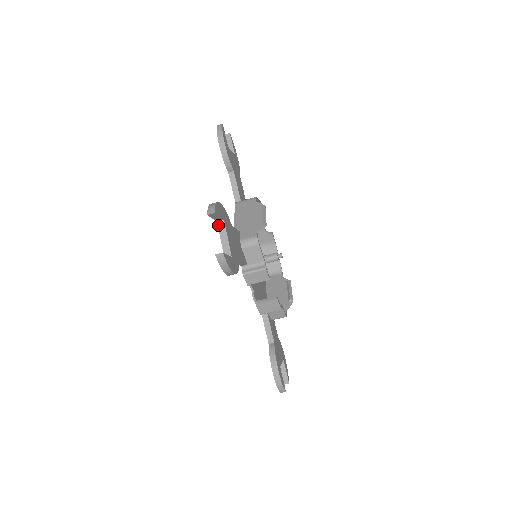
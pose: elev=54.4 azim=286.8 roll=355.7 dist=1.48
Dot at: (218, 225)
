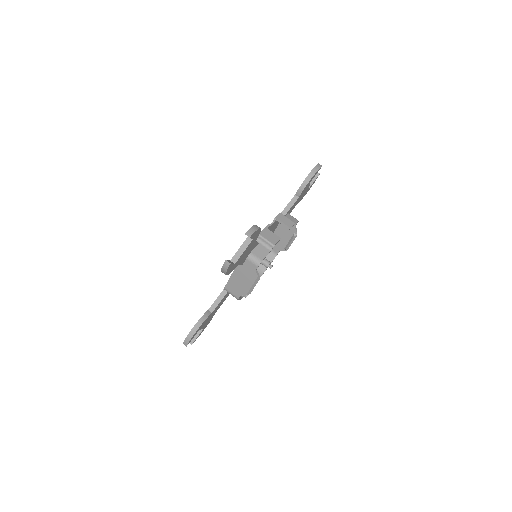
Dot at: occluded
